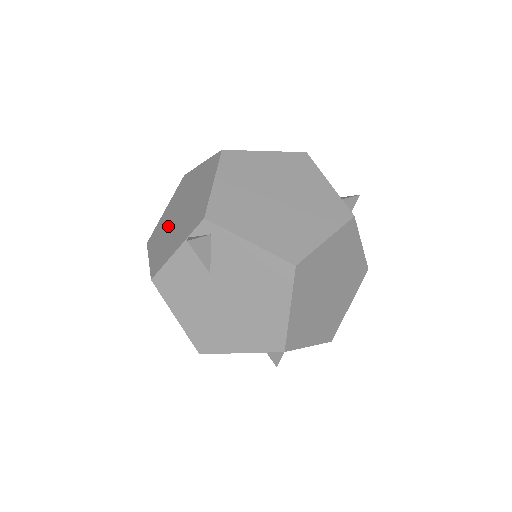
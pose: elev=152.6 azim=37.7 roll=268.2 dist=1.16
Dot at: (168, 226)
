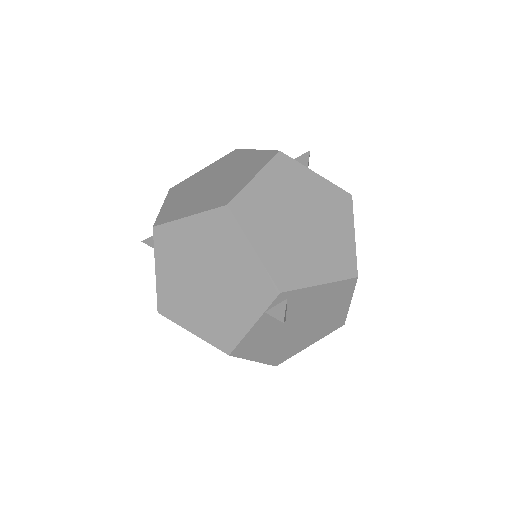
Dot at: (194, 295)
